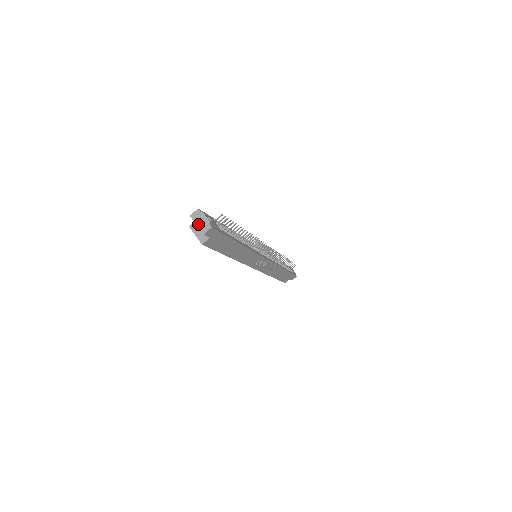
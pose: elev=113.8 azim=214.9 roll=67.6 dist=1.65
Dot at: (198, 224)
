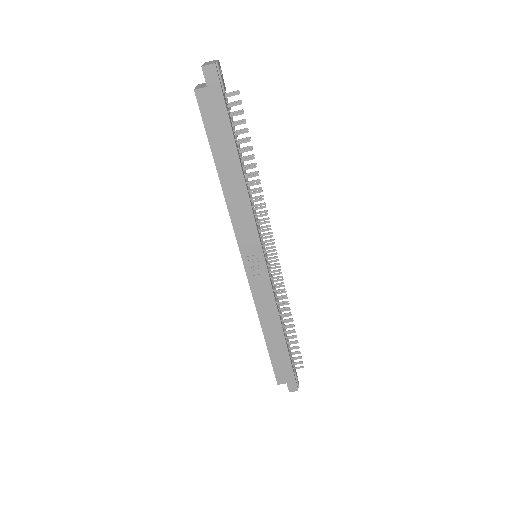
Dot at: (205, 64)
